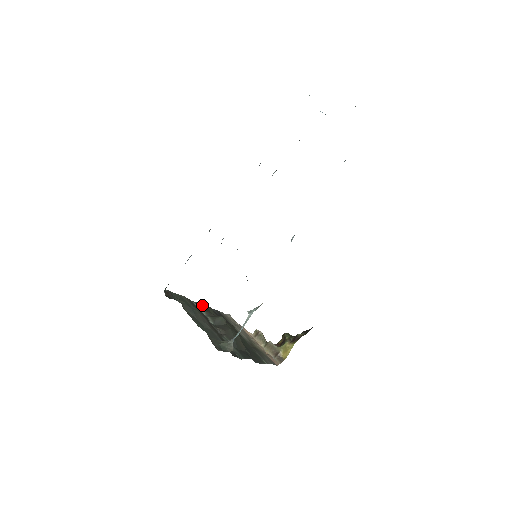
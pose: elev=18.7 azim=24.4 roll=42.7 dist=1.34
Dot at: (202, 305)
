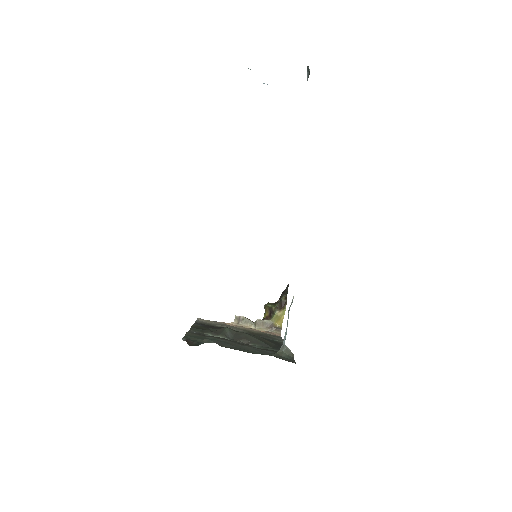
Dot at: (196, 328)
